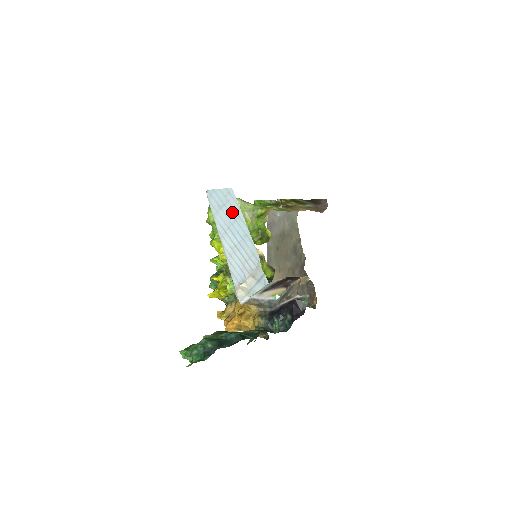
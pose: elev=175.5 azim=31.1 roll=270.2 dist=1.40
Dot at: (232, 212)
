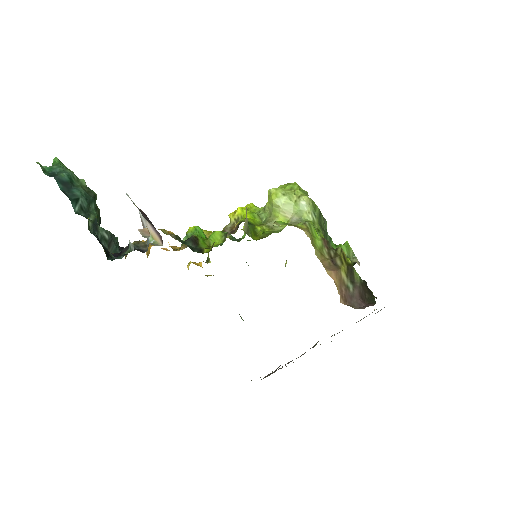
Dot at: occluded
